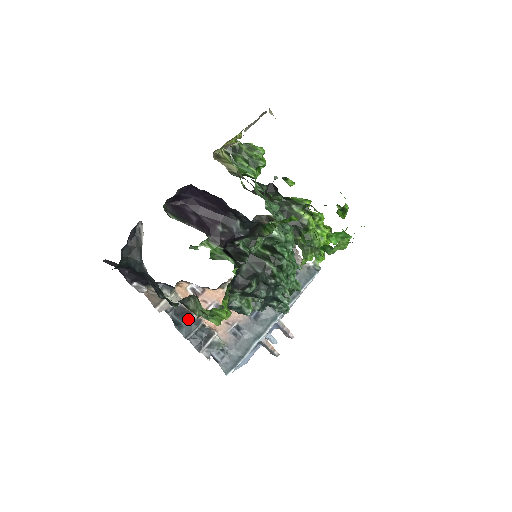
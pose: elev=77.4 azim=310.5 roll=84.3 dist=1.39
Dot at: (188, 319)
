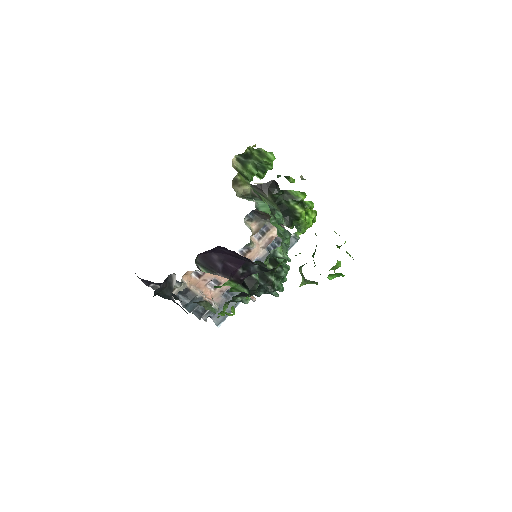
Dot at: (193, 299)
